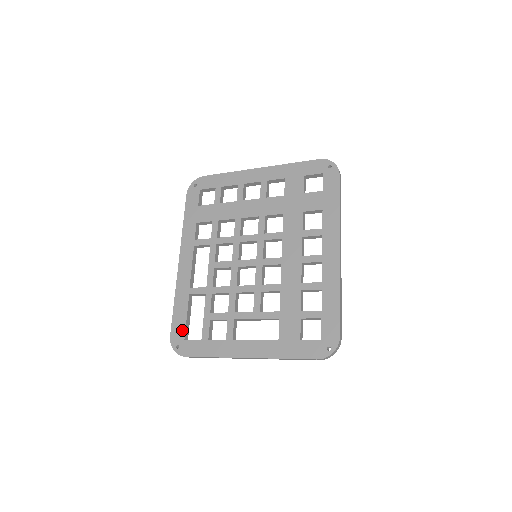
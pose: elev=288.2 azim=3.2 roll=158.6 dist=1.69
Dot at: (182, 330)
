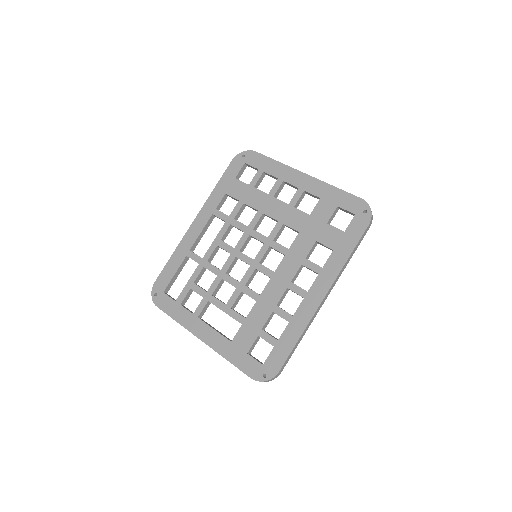
Dot at: (166, 283)
